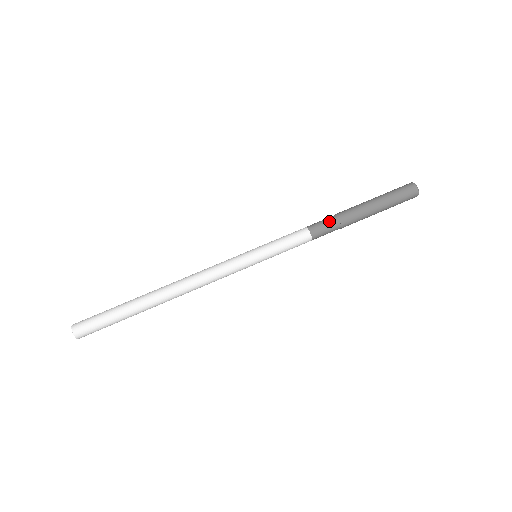
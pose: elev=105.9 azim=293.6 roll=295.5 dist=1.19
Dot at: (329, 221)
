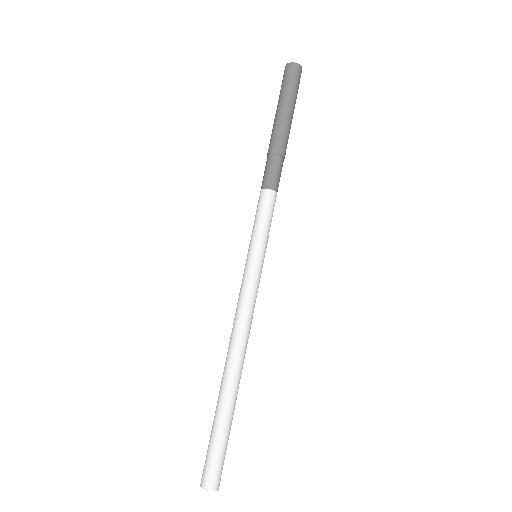
Dot at: (272, 164)
